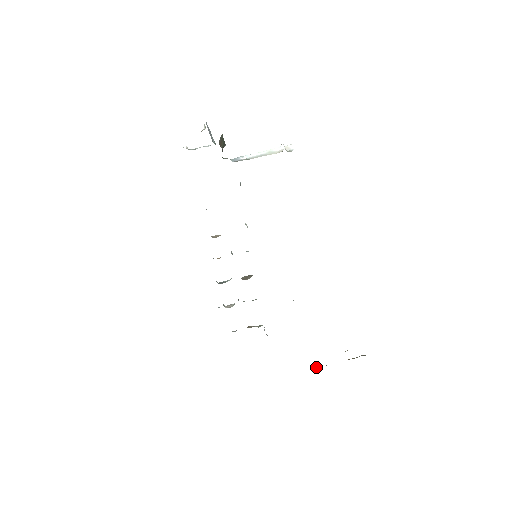
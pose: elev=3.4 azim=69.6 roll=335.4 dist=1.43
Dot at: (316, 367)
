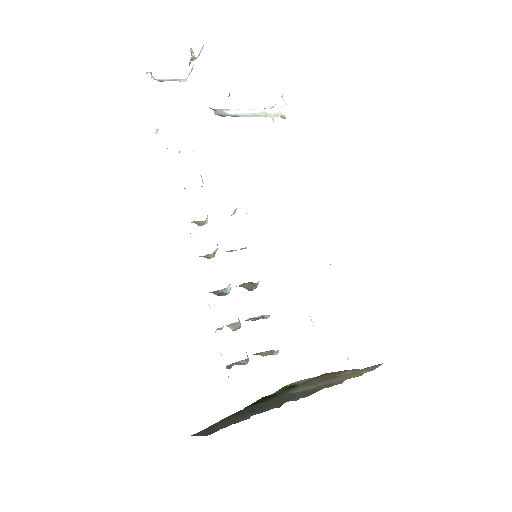
Dot at: (302, 386)
